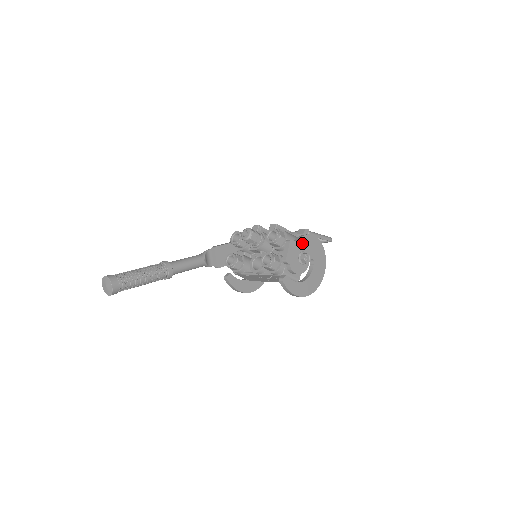
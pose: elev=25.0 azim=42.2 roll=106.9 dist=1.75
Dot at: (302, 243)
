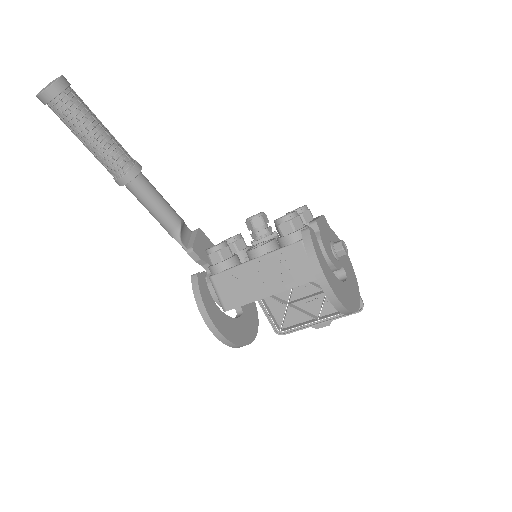
Dot at: (335, 239)
